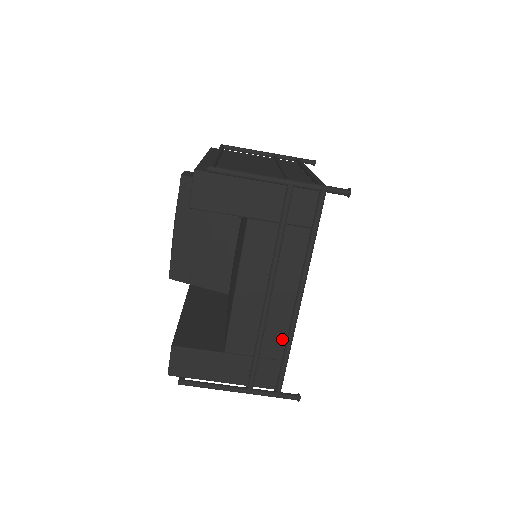
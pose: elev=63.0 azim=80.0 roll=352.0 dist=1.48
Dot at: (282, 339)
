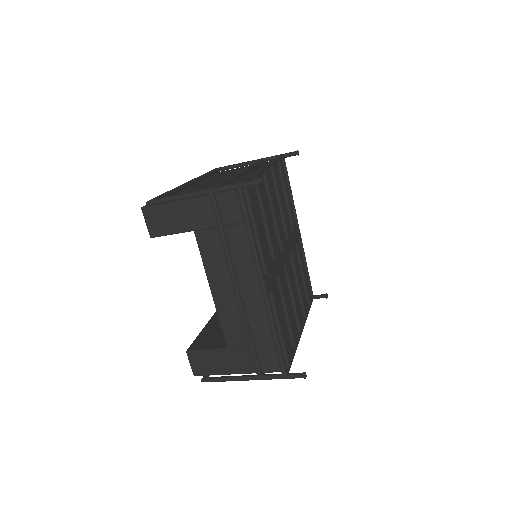
Dot at: (267, 325)
